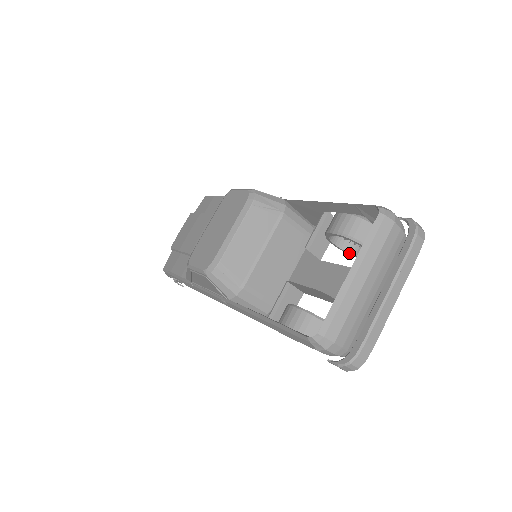
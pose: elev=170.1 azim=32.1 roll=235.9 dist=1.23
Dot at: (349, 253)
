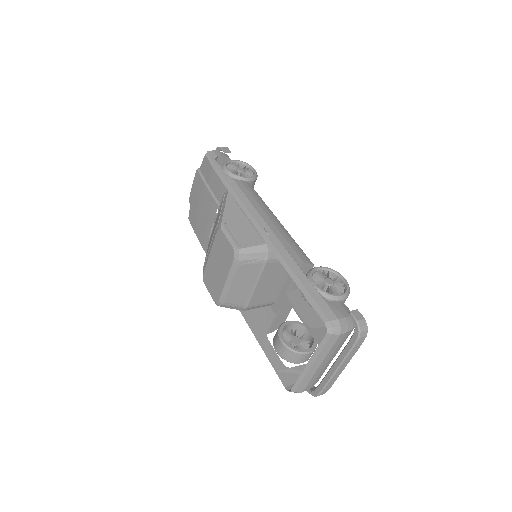
Dot at: occluded
